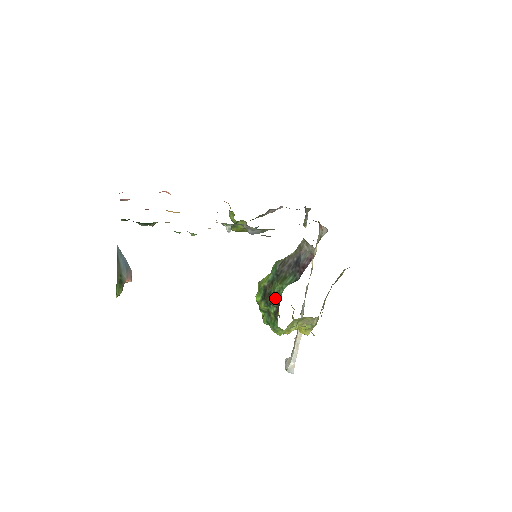
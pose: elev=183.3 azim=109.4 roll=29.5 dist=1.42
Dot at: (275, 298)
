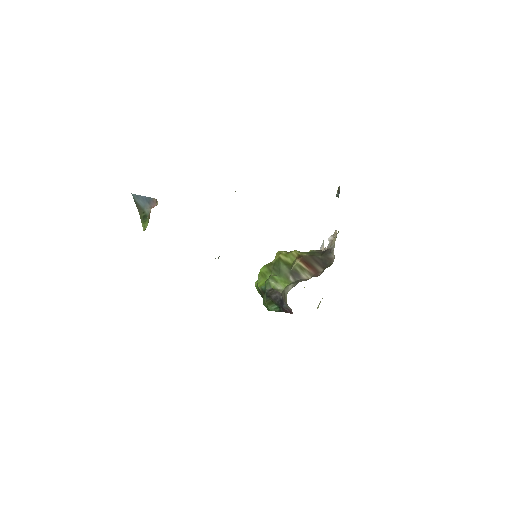
Dot at: occluded
